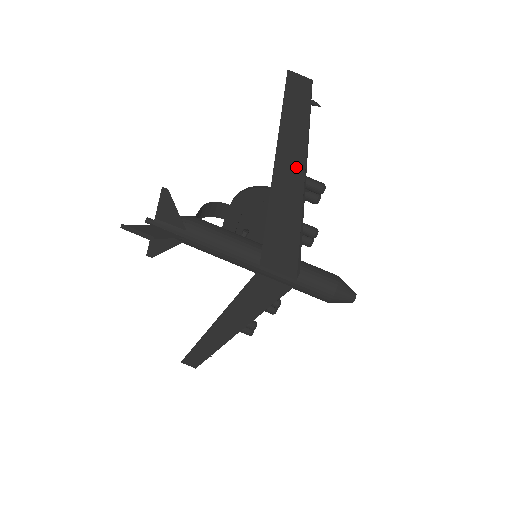
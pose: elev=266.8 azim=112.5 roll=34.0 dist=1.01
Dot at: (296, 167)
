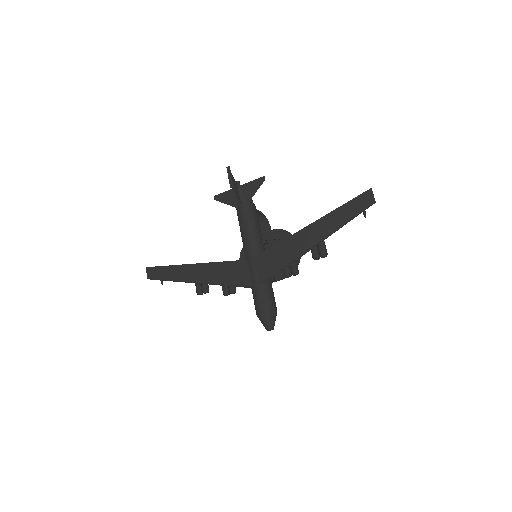
Dot at: (327, 229)
